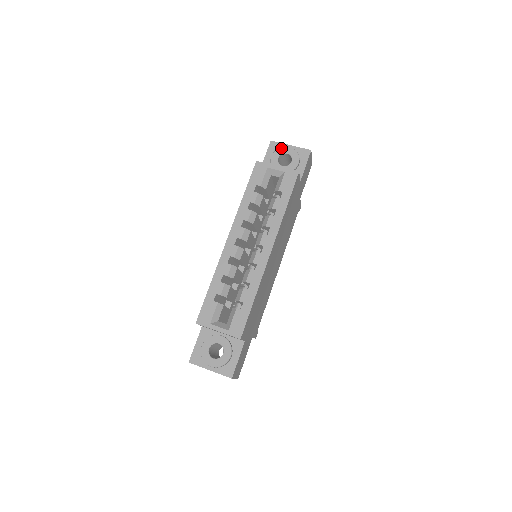
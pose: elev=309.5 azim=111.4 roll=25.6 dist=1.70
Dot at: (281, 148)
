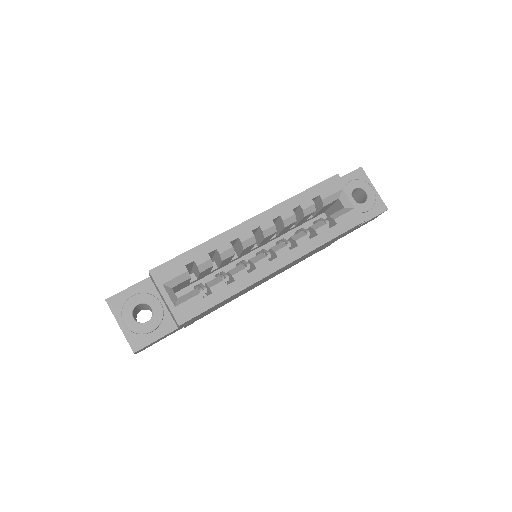
Dot at: (365, 182)
